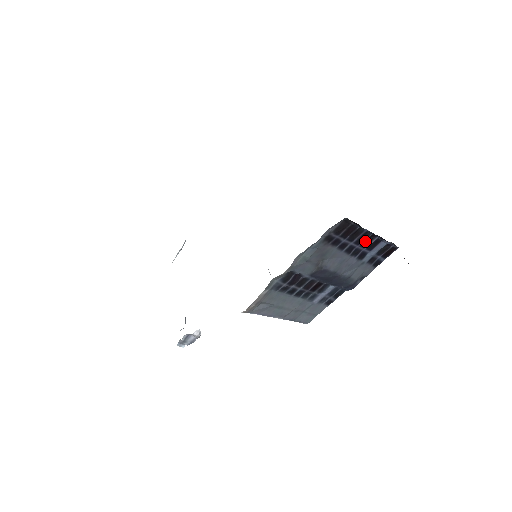
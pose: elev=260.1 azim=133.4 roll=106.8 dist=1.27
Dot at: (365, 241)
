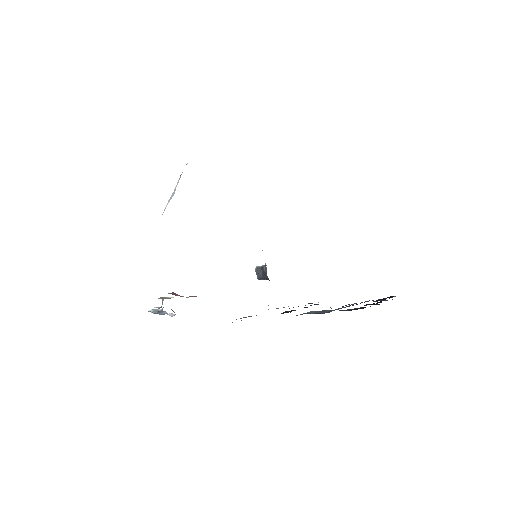
Dot at: occluded
